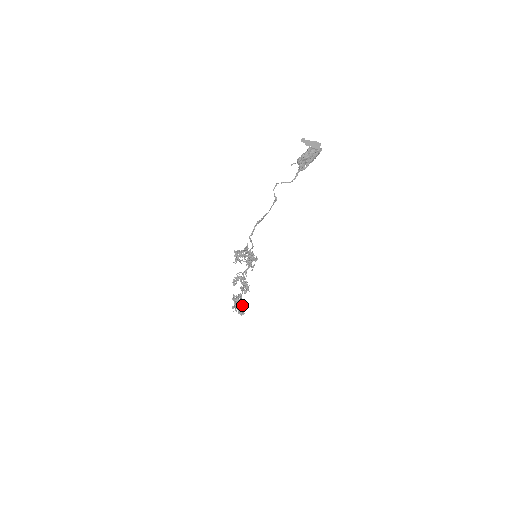
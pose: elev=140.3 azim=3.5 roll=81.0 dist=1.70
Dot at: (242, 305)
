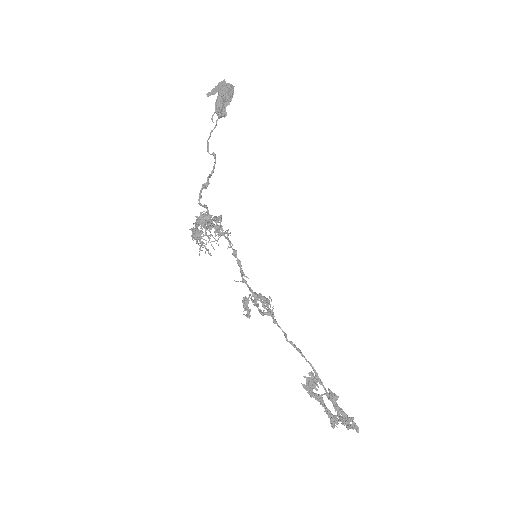
Dot at: (329, 394)
